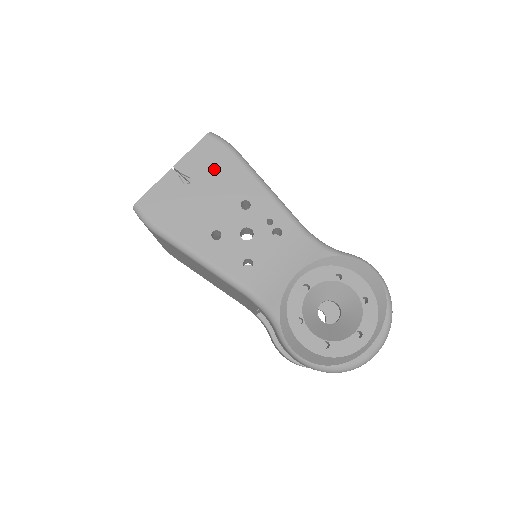
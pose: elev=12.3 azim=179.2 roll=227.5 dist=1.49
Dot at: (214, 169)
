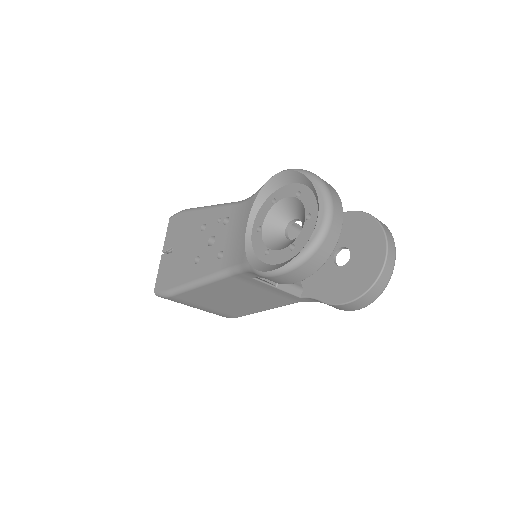
Dot at: (180, 230)
